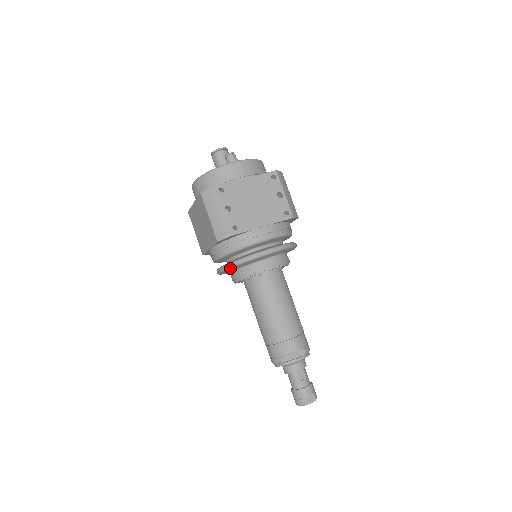
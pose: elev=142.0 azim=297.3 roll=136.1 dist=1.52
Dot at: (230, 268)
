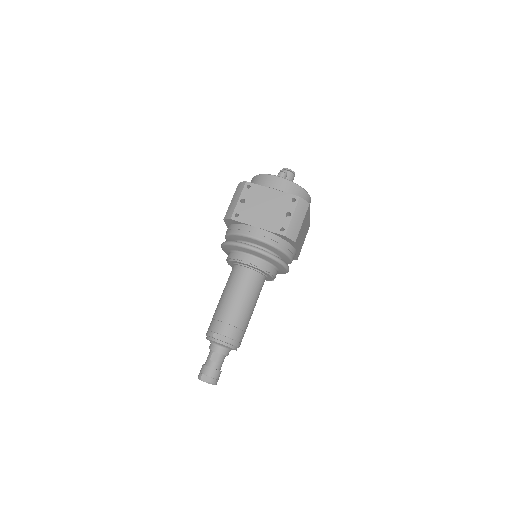
Dot at: (223, 245)
